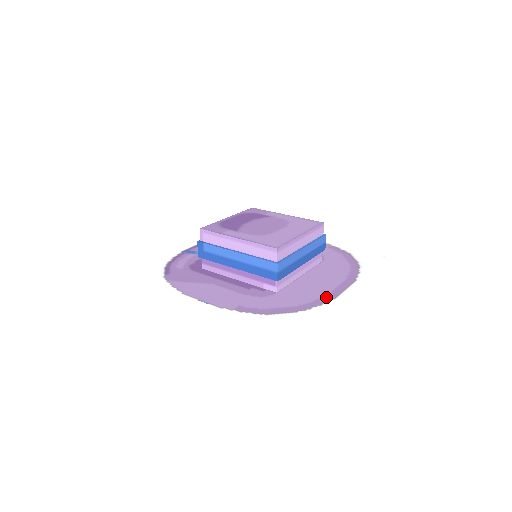
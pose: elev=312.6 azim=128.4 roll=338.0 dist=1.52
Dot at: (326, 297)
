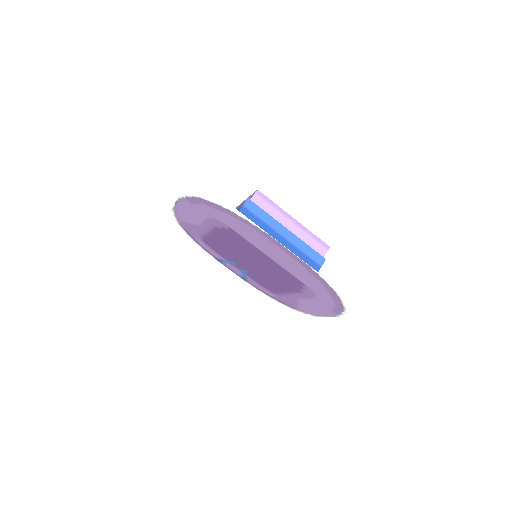
Dot at: (262, 231)
